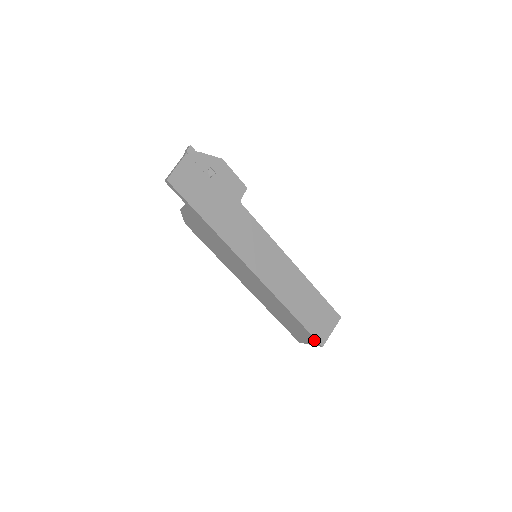
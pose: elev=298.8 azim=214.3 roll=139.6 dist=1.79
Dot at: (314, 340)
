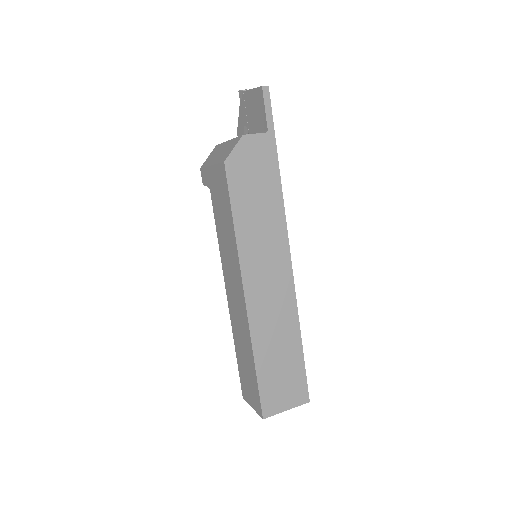
Dot at: (303, 391)
